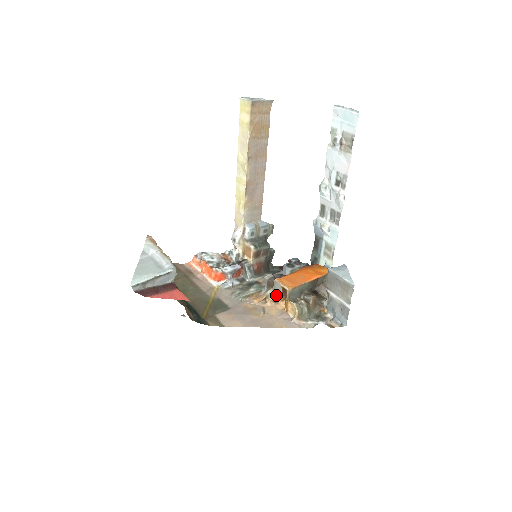
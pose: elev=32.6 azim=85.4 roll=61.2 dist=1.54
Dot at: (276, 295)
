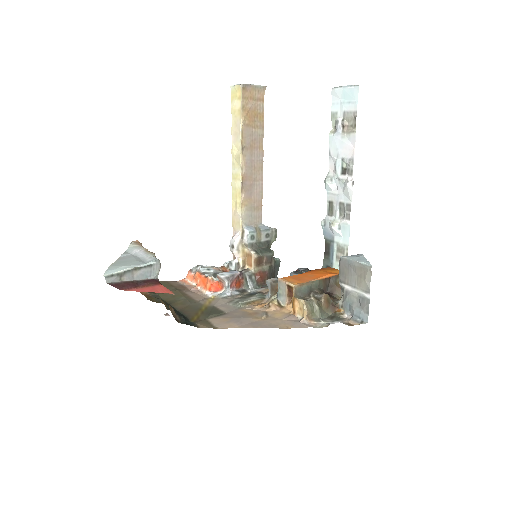
Dot at: (281, 298)
